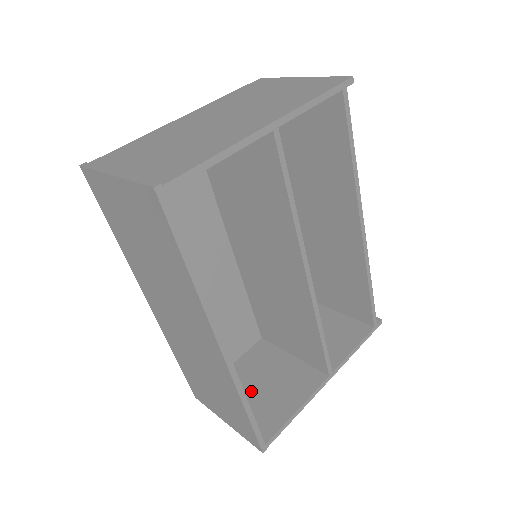
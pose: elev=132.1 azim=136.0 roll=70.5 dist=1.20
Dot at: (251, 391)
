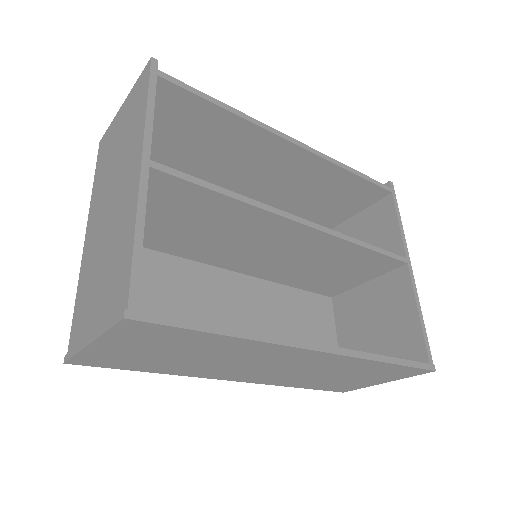
Dot at: (372, 341)
